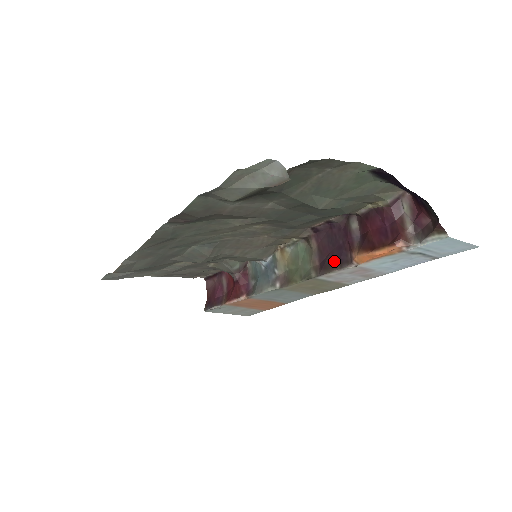
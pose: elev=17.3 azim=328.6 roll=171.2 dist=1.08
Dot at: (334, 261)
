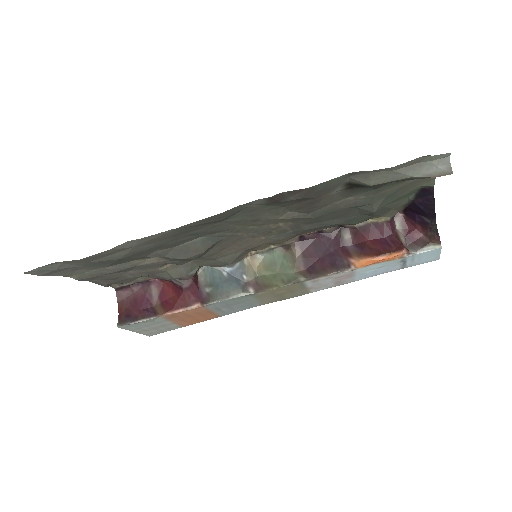
Dot at: (328, 266)
